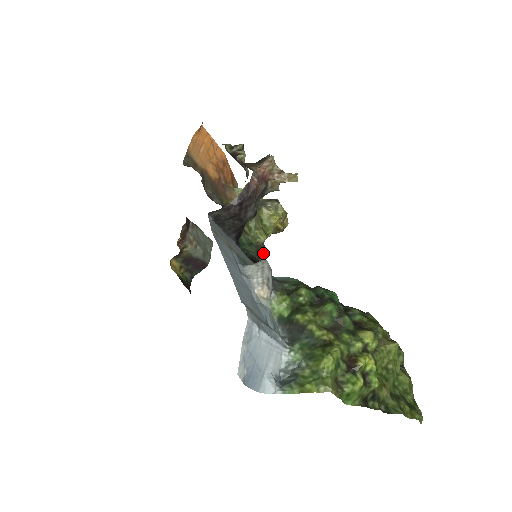
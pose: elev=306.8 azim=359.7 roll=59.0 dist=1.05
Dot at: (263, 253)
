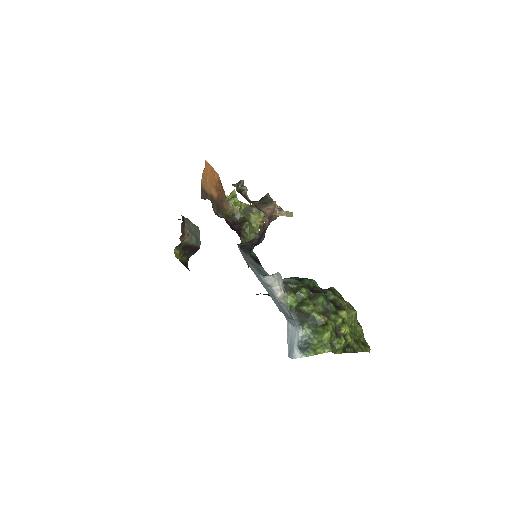
Dot at: occluded
